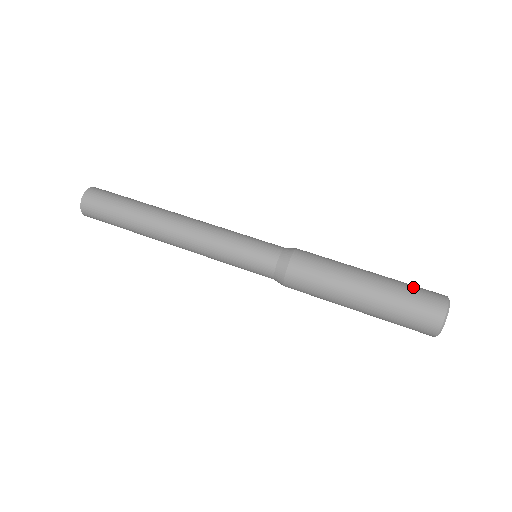
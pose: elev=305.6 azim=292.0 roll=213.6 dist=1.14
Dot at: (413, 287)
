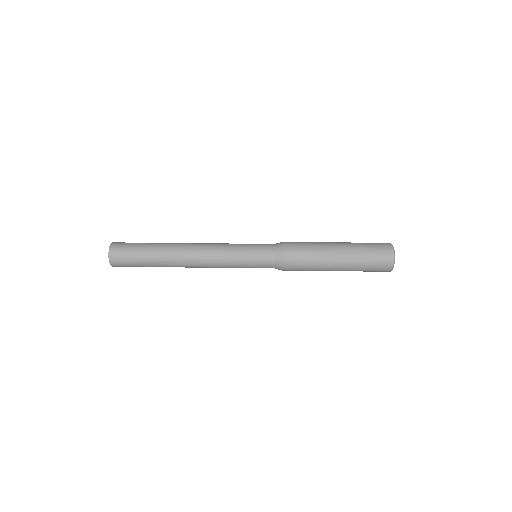
Dot at: (370, 251)
